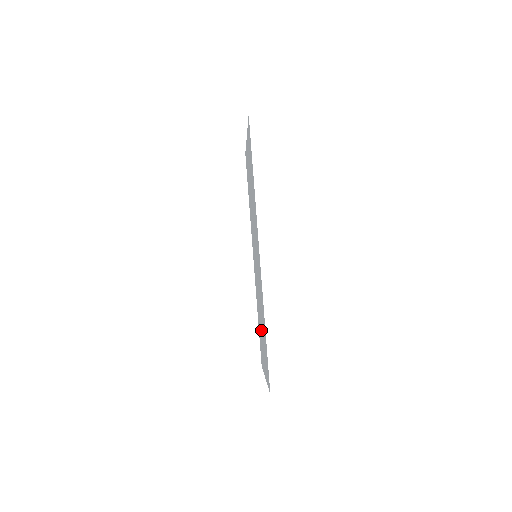
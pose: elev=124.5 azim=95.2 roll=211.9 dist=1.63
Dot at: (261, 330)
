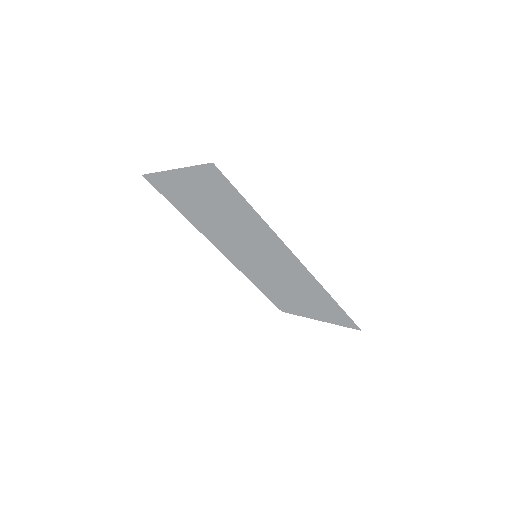
Dot at: (293, 297)
